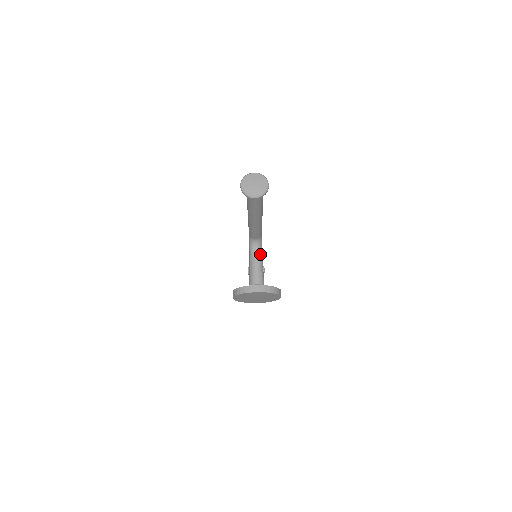
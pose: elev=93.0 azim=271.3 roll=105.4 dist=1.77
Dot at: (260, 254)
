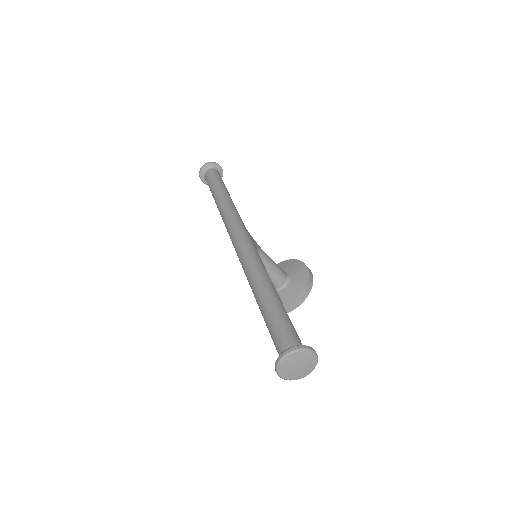
Dot at: (262, 256)
